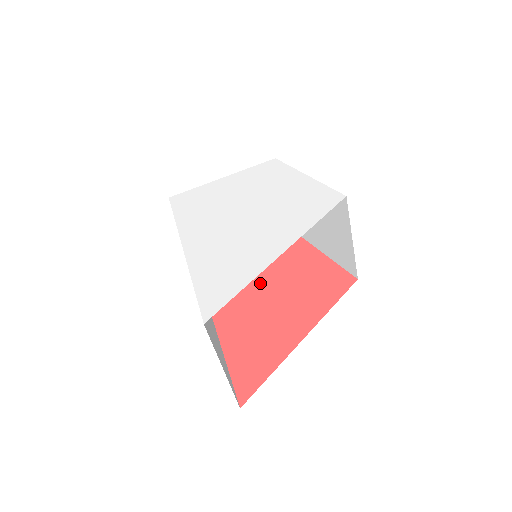
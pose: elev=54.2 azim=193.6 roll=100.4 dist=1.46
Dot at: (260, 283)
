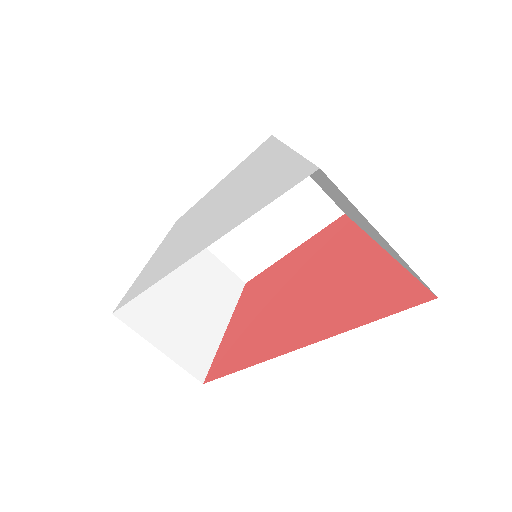
Dot at: (281, 304)
